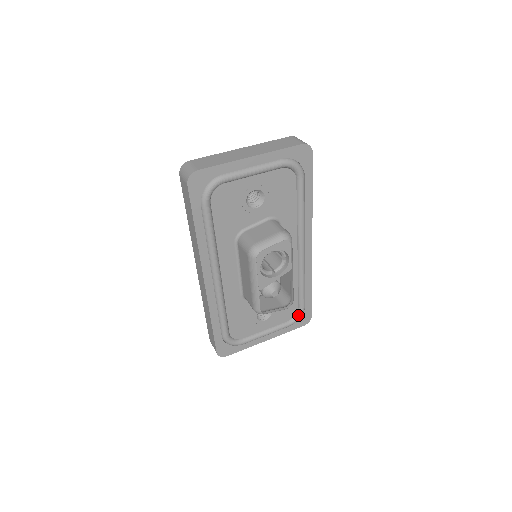
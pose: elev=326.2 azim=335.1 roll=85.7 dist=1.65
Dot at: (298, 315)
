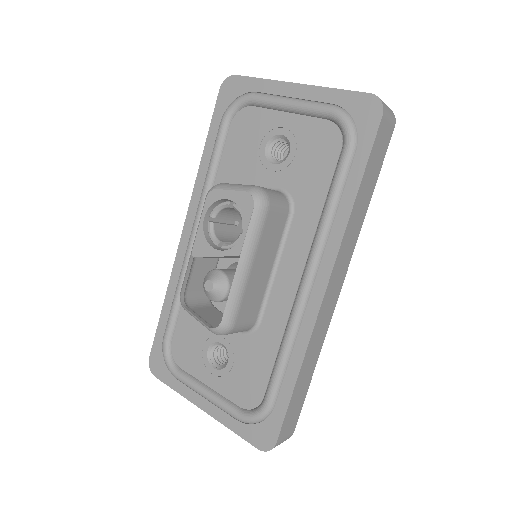
Dot at: (256, 411)
